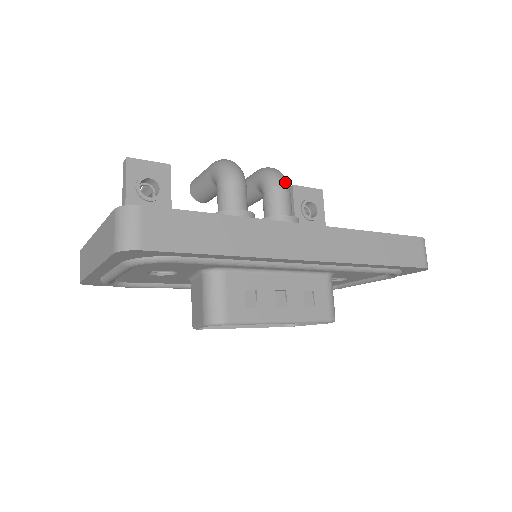
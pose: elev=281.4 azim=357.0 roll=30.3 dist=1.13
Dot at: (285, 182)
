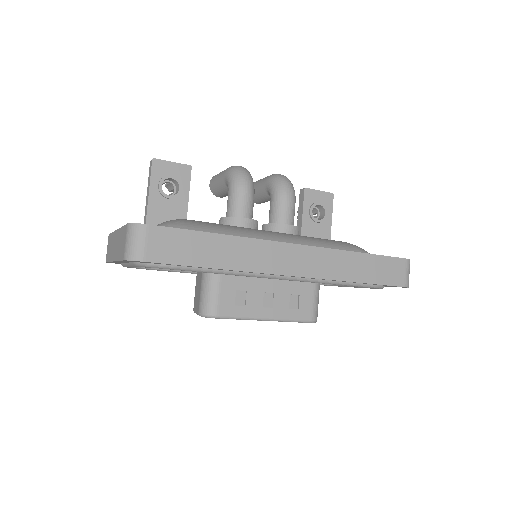
Dot at: (291, 192)
